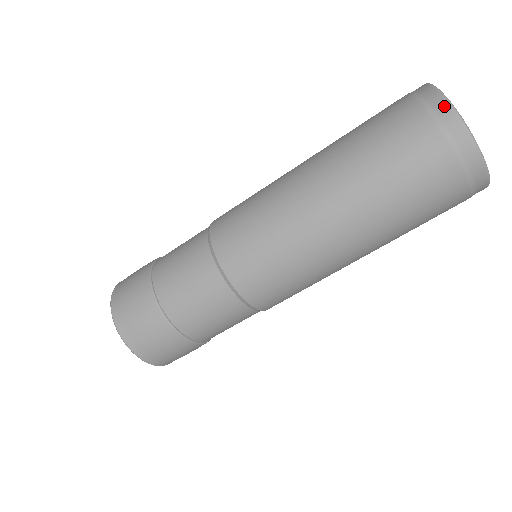
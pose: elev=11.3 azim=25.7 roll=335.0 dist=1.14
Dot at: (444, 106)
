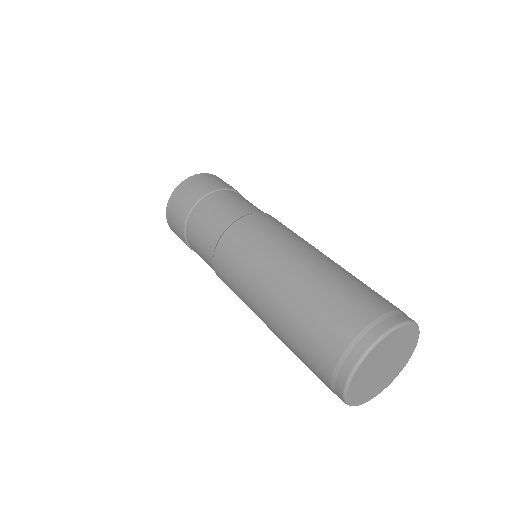
Dot at: (344, 377)
